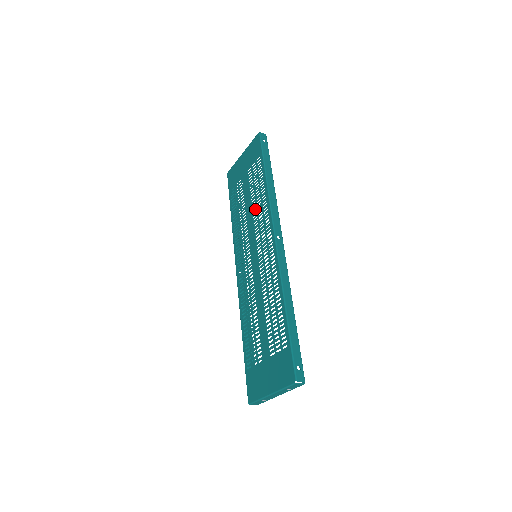
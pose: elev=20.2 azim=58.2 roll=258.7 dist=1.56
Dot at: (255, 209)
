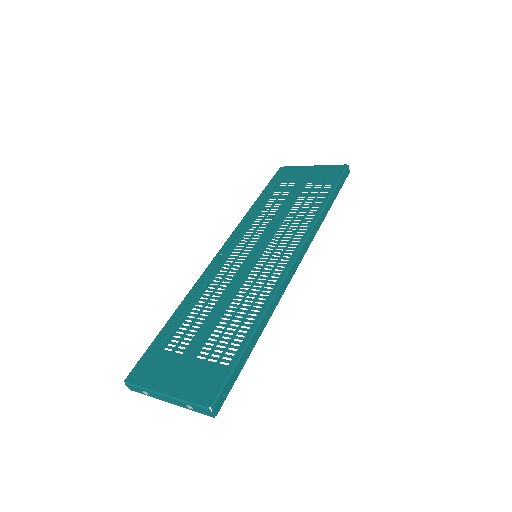
Dot at: (291, 218)
